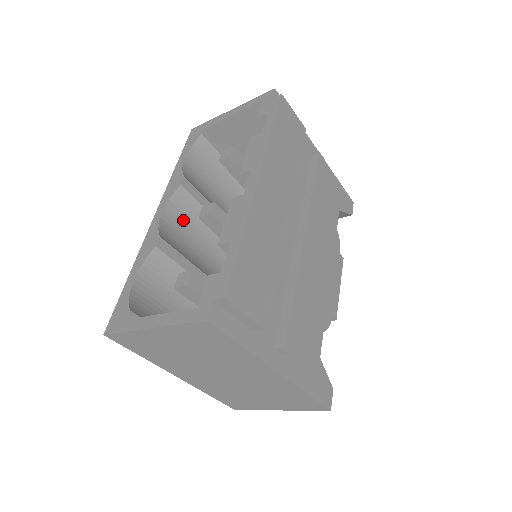
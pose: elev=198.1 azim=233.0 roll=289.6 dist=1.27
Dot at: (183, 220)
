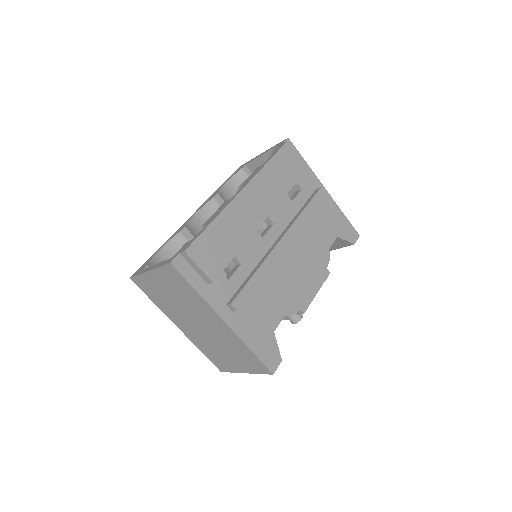
Dot at: occluded
